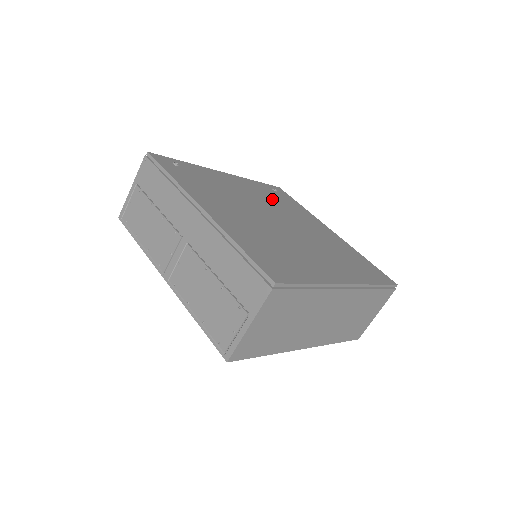
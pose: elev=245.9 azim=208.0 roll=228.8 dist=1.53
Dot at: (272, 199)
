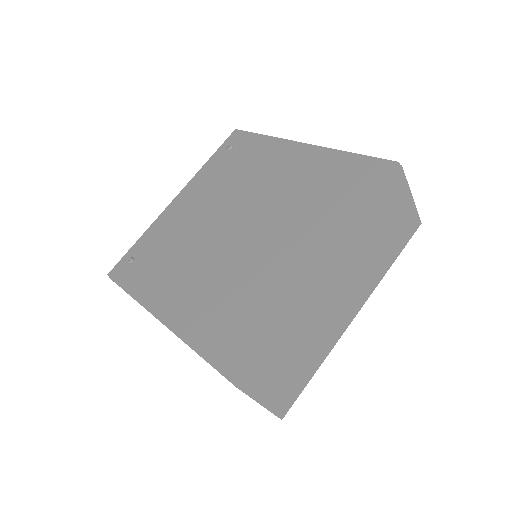
Dot at: (227, 178)
